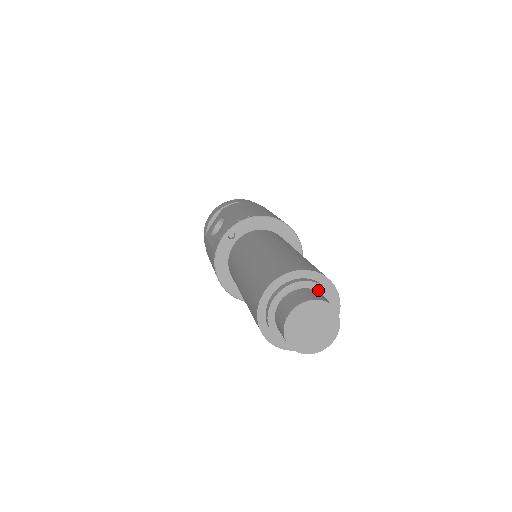
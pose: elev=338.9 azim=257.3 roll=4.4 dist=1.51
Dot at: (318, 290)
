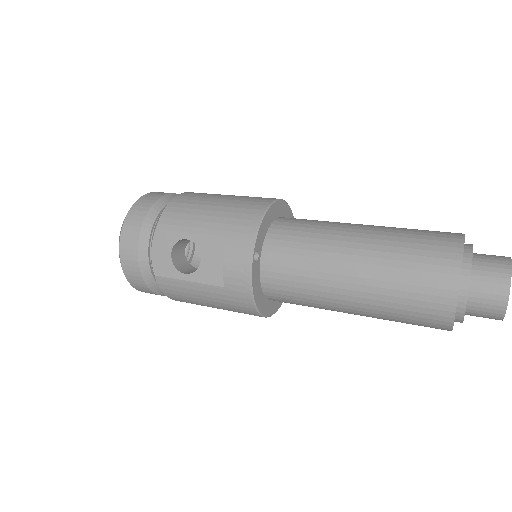
Dot at: occluded
